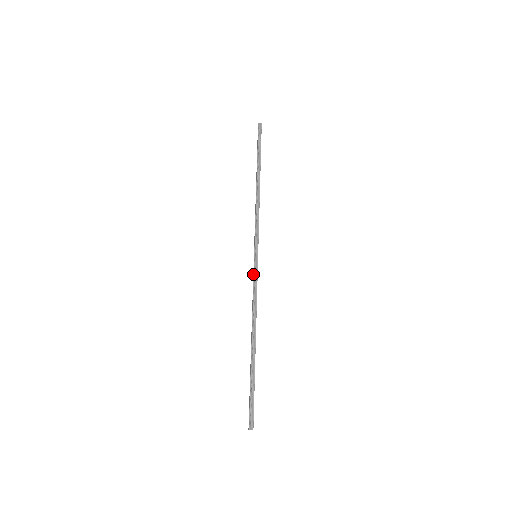
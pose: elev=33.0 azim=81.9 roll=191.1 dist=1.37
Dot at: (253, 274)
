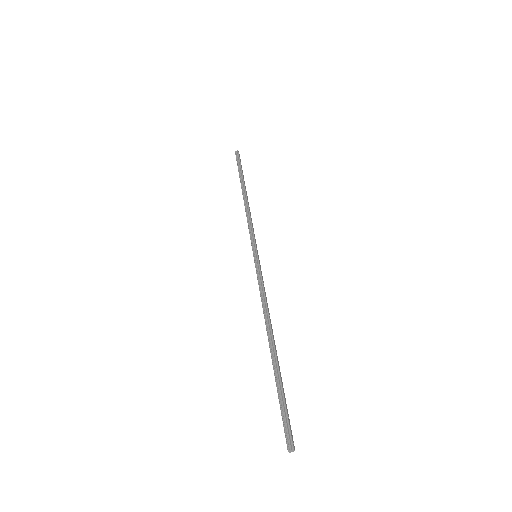
Dot at: occluded
